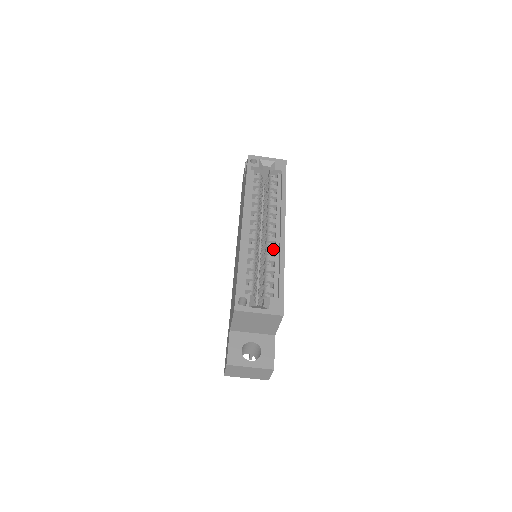
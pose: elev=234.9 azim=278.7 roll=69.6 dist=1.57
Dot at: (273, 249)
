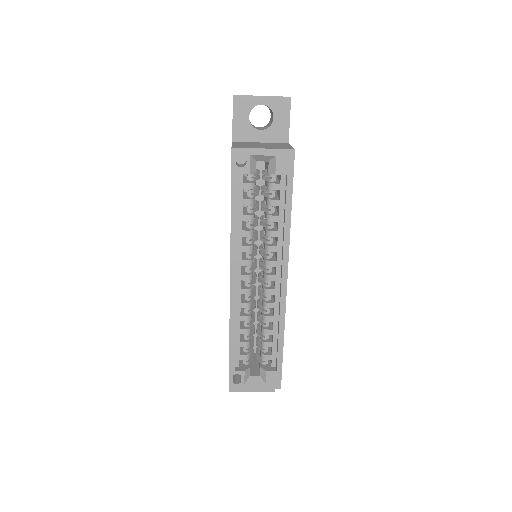
Dot at: (271, 306)
